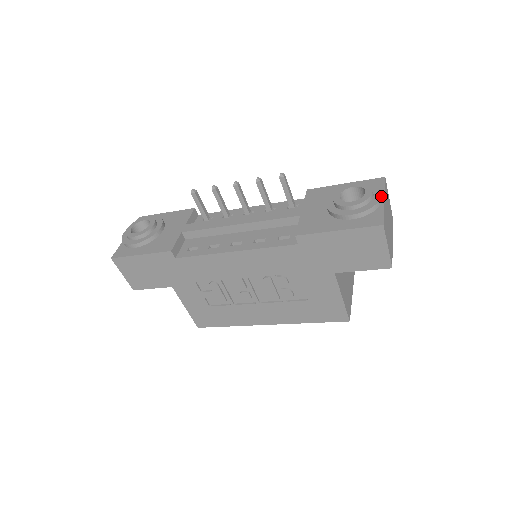
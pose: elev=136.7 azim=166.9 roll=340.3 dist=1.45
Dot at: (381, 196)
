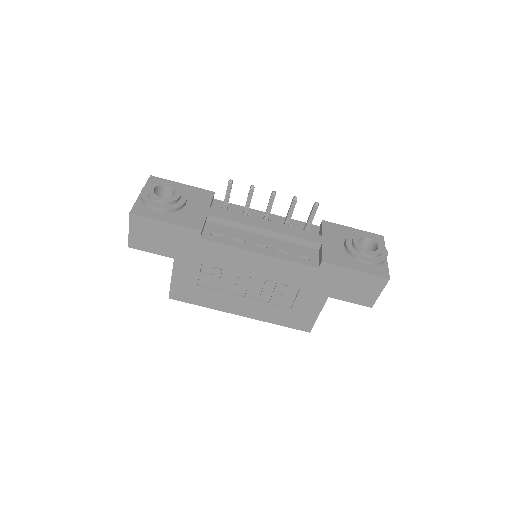
Dot at: (387, 254)
